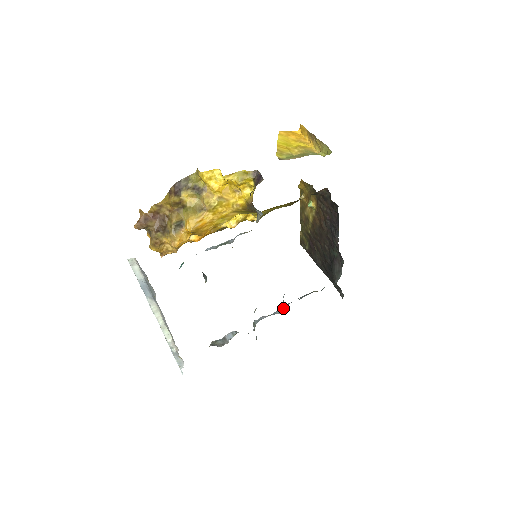
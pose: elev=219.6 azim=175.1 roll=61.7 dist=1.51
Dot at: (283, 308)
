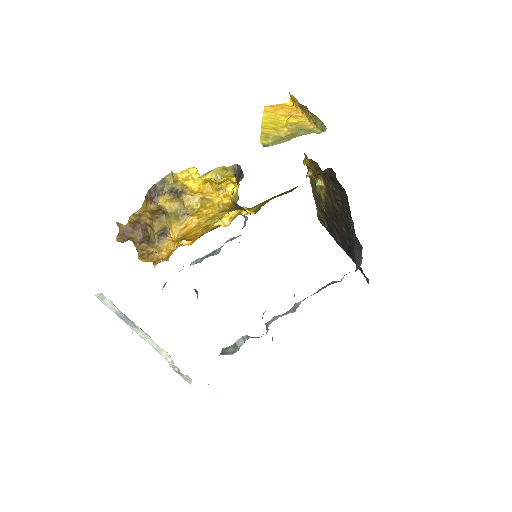
Dot at: (297, 305)
